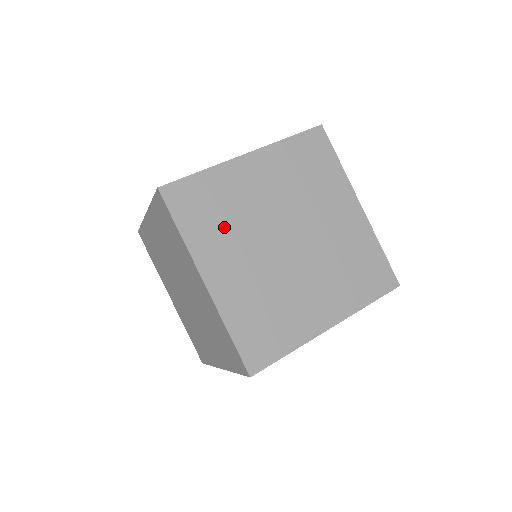
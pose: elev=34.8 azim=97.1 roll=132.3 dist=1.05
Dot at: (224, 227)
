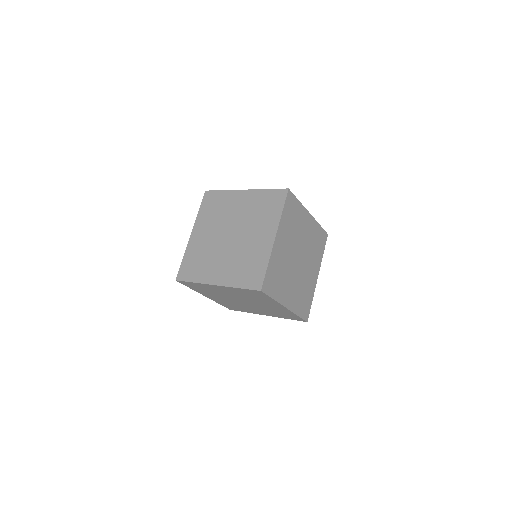
Dot at: (291, 228)
